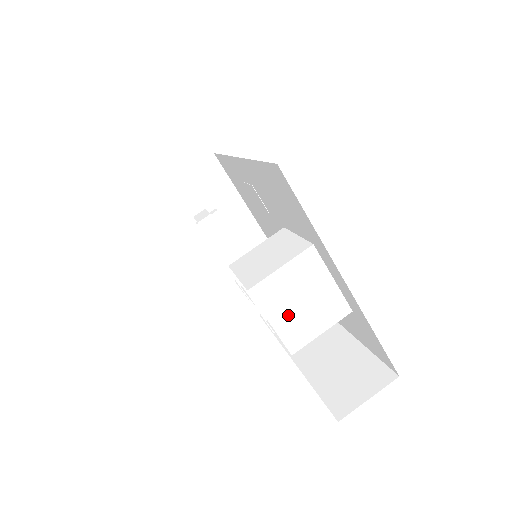
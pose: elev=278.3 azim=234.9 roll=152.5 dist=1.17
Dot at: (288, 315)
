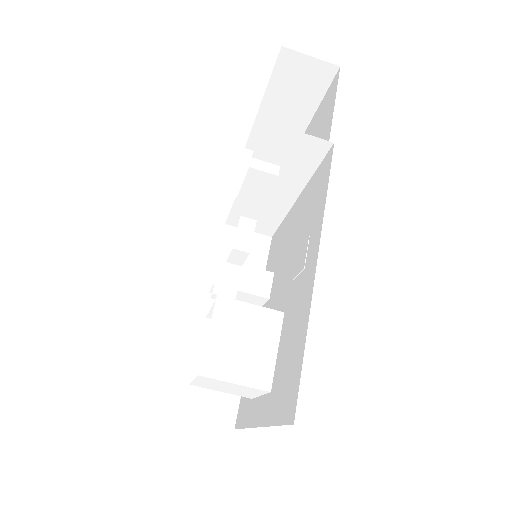
Dot at: (210, 384)
